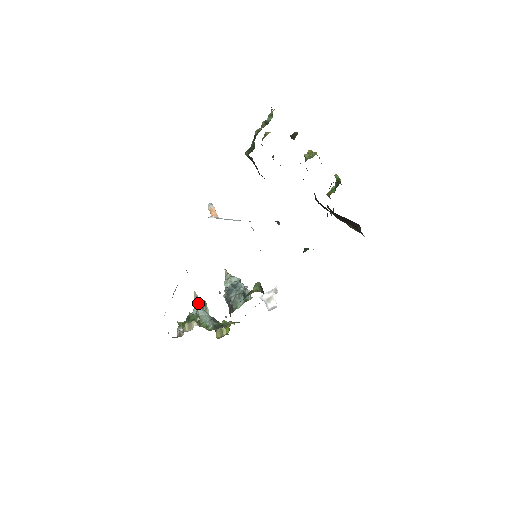
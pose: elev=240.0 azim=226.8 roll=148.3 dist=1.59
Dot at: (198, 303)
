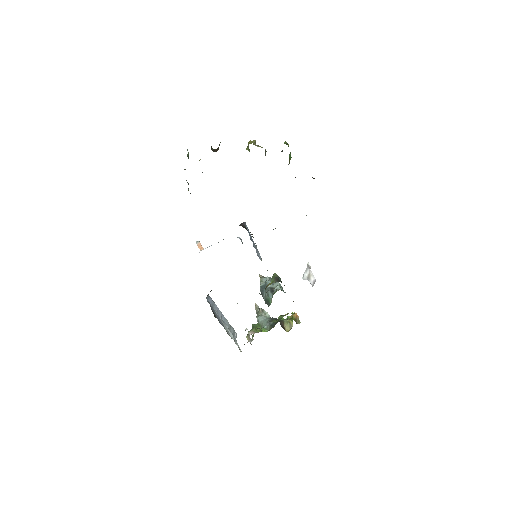
Dot at: (258, 312)
